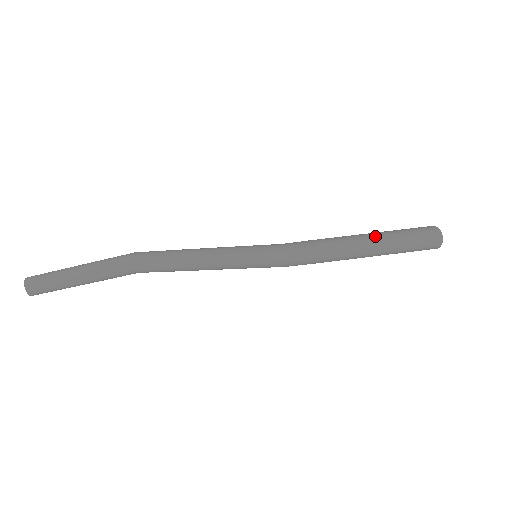
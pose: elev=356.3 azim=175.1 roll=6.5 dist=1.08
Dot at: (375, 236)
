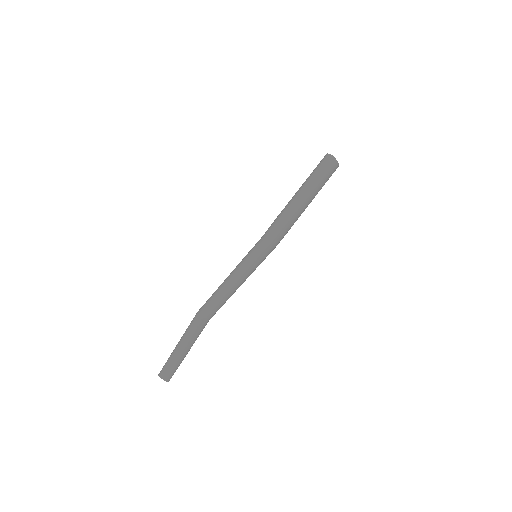
Dot at: (299, 188)
